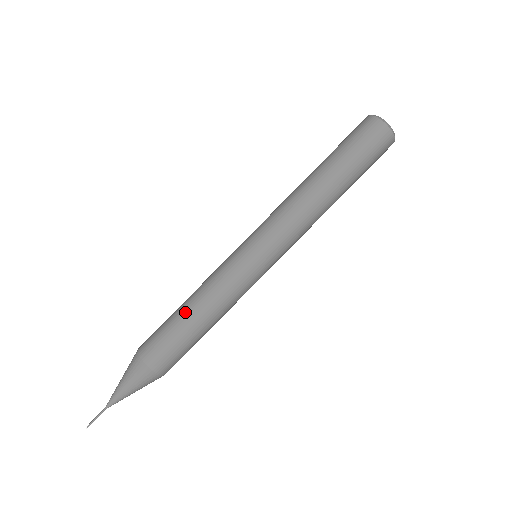
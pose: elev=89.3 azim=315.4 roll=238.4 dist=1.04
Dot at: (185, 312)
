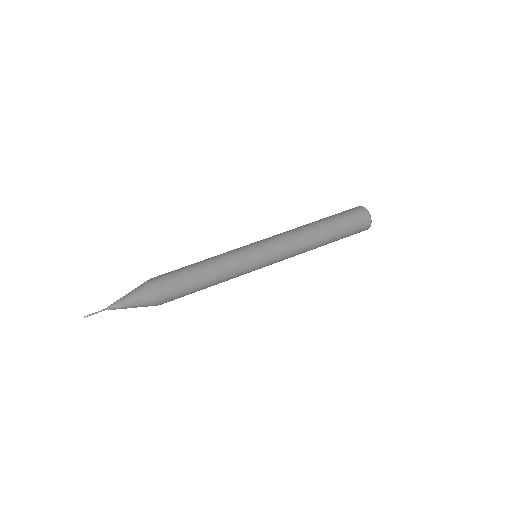
Dot at: (196, 268)
